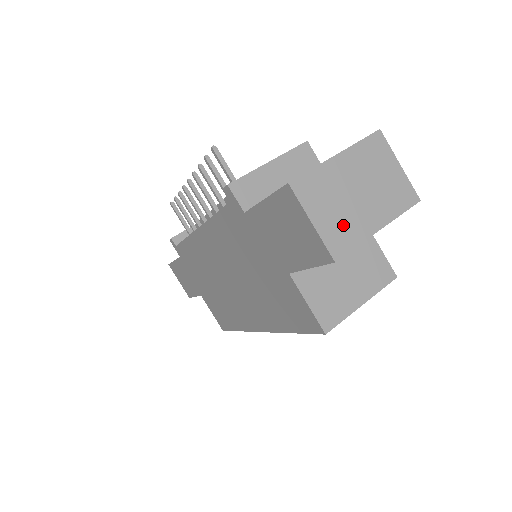
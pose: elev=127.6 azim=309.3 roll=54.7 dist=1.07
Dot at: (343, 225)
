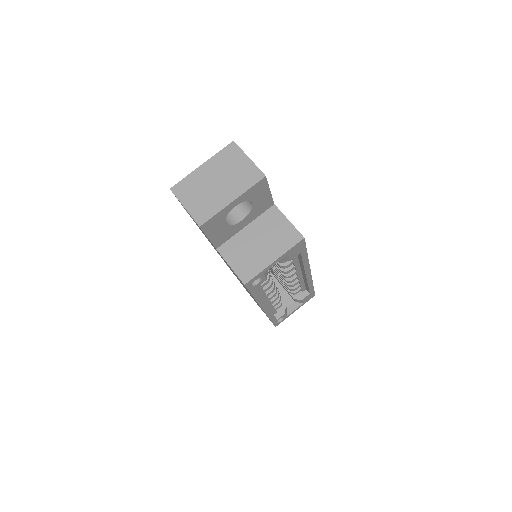
Dot at: (206, 204)
